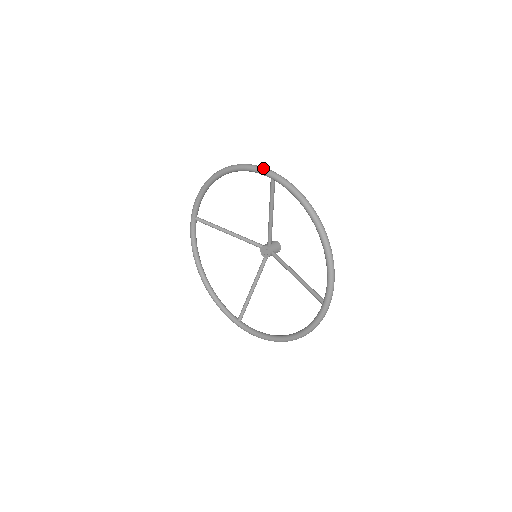
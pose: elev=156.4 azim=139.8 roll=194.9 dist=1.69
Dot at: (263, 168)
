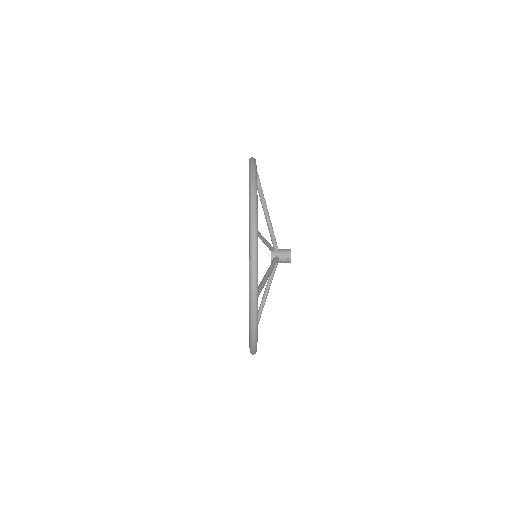
Dot at: (251, 157)
